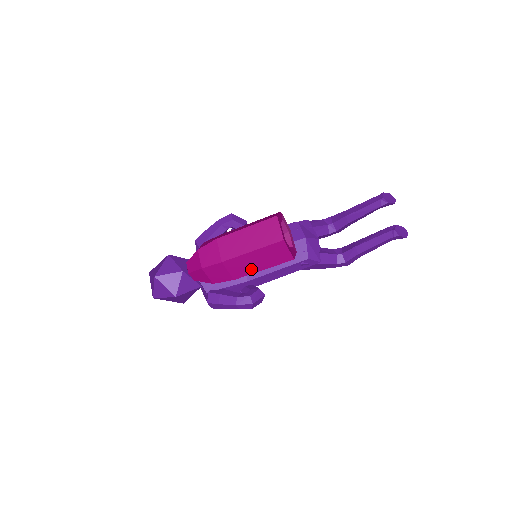
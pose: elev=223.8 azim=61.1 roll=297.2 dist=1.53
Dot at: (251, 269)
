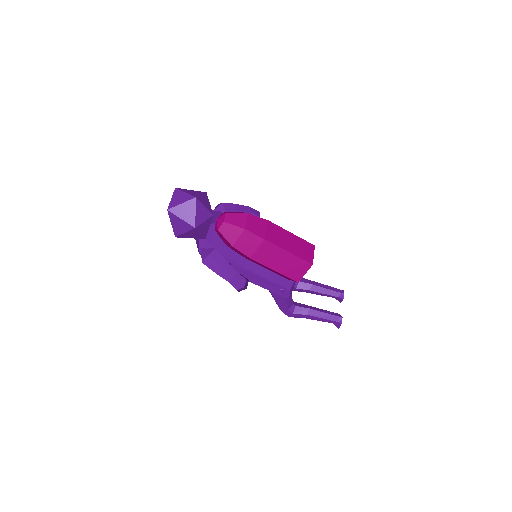
Dot at: (270, 262)
